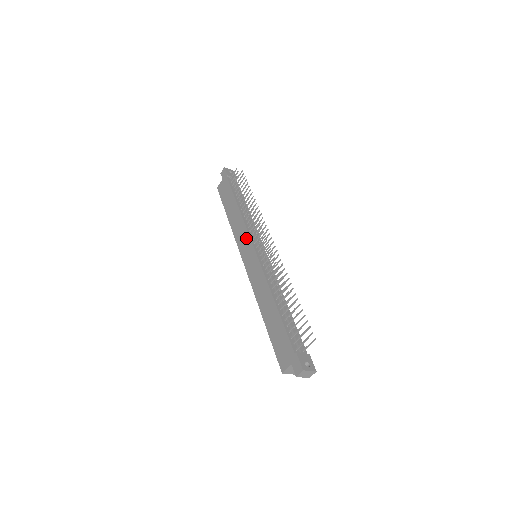
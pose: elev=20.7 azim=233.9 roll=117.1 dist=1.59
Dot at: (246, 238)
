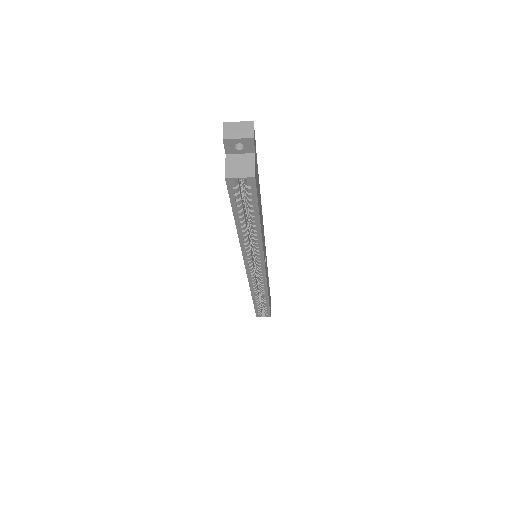
Dot at: occluded
